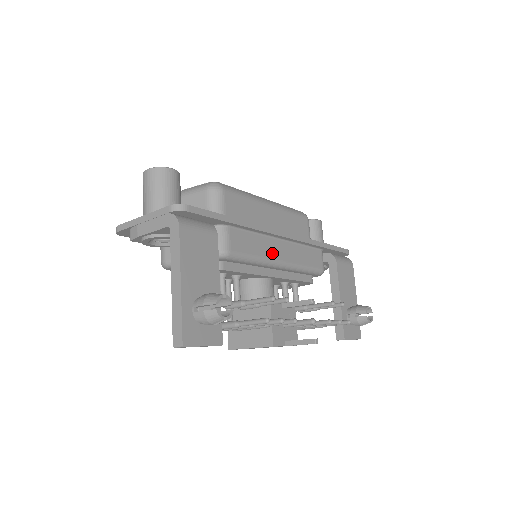
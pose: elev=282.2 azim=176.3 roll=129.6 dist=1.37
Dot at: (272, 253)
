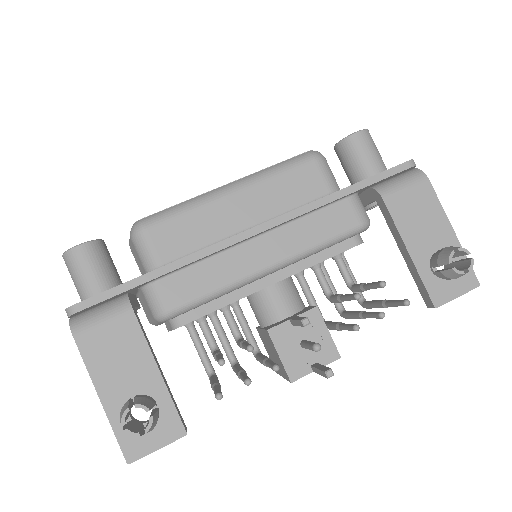
Dot at: (245, 266)
